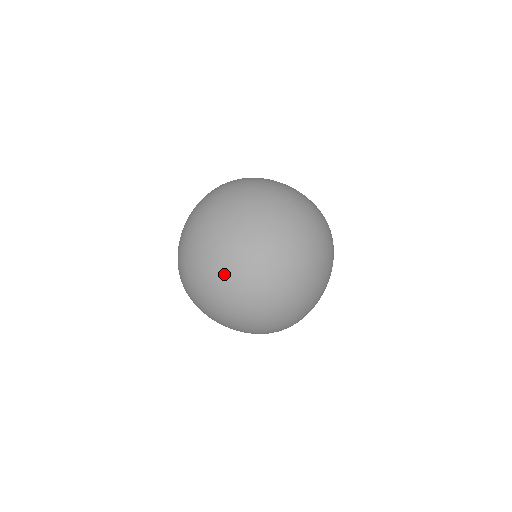
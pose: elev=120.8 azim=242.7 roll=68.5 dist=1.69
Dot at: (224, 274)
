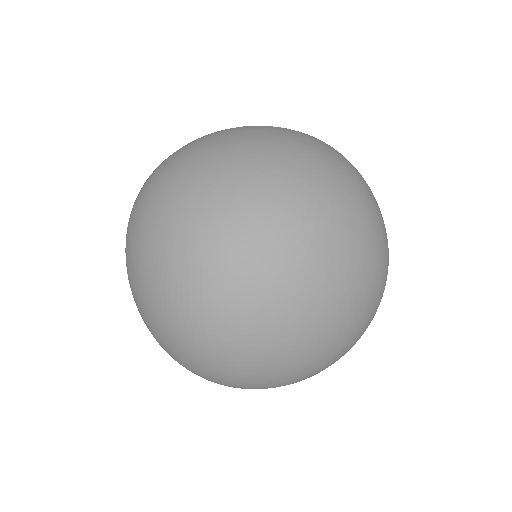
Dot at: (267, 159)
